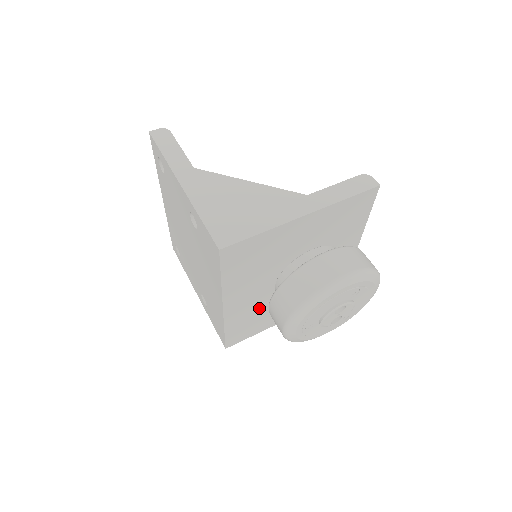
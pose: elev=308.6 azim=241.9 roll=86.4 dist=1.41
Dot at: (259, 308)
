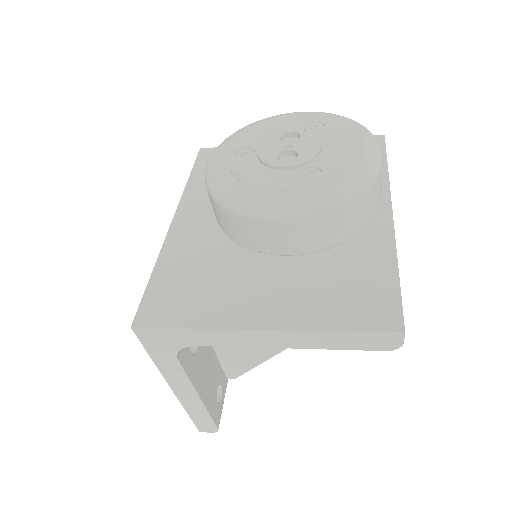
Dot at: (215, 254)
